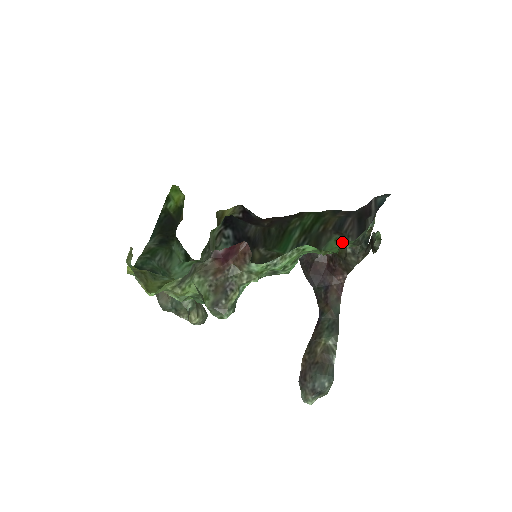
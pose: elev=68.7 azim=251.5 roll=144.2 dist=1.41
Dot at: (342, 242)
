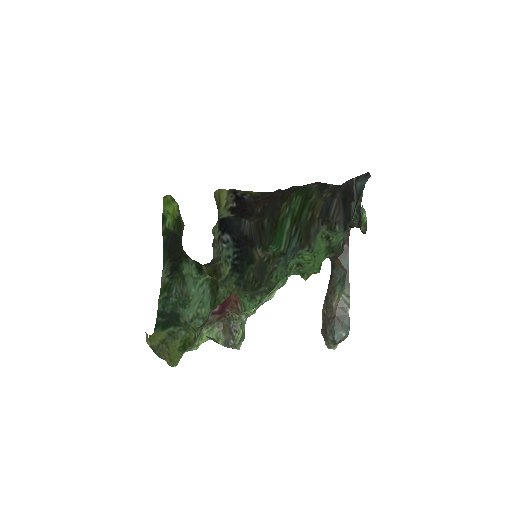
Dot at: (327, 241)
